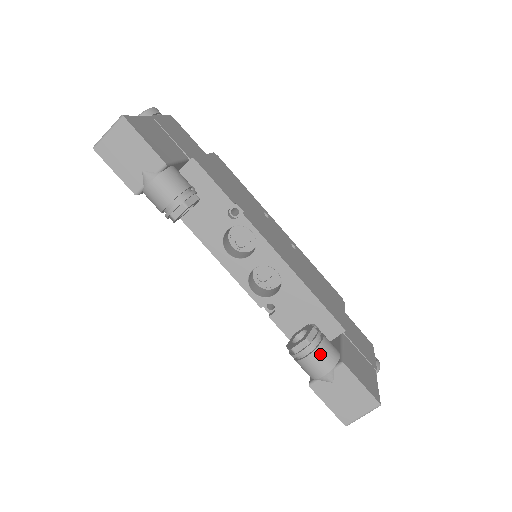
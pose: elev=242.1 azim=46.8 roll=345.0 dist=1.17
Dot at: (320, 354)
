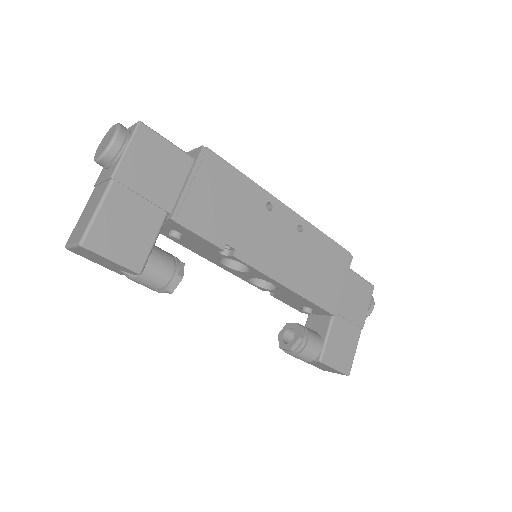
Dot at: (302, 356)
